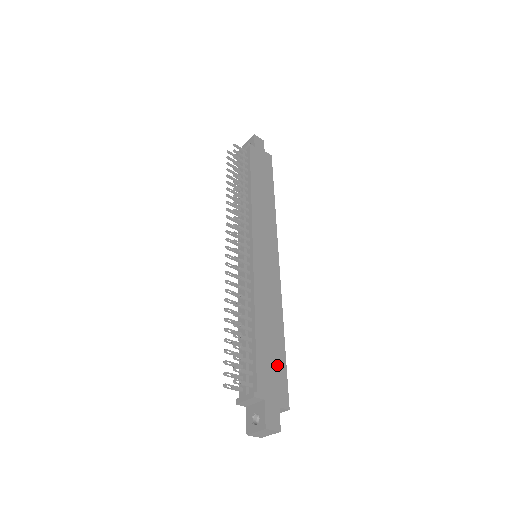
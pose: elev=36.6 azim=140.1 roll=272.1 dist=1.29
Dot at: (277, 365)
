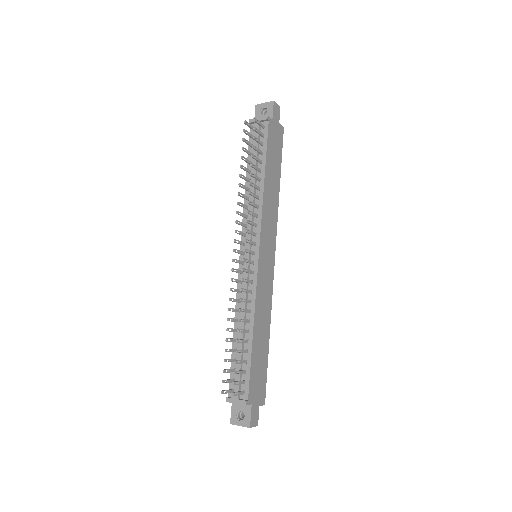
Dot at: (262, 370)
